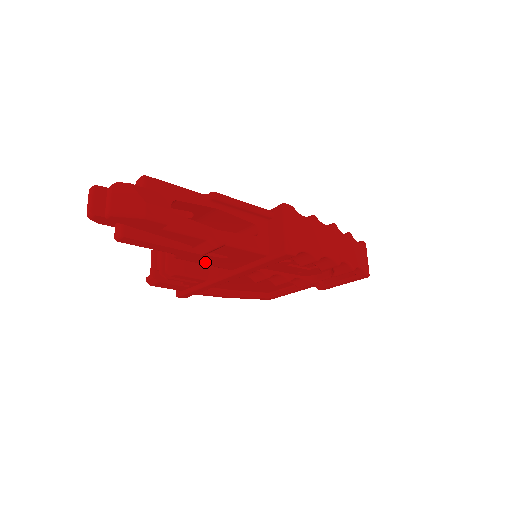
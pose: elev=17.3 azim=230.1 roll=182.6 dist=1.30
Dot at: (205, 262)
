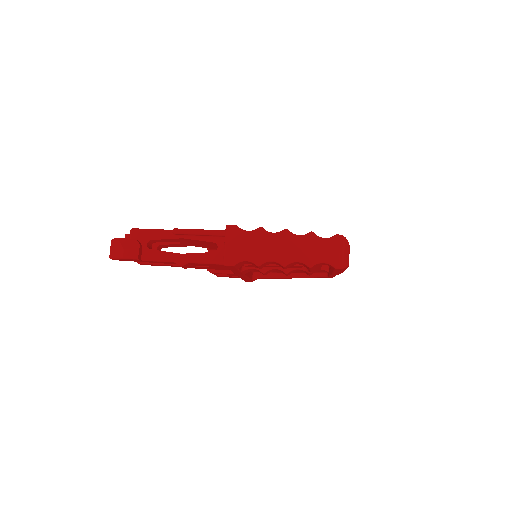
Dot at: (206, 268)
